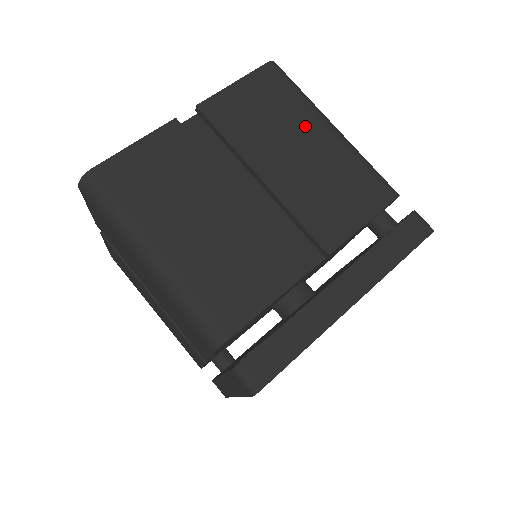
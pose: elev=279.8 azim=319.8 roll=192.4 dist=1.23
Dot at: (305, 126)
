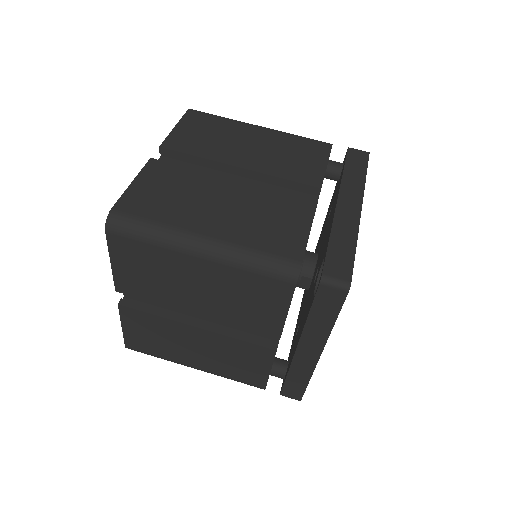
Dot at: (242, 131)
